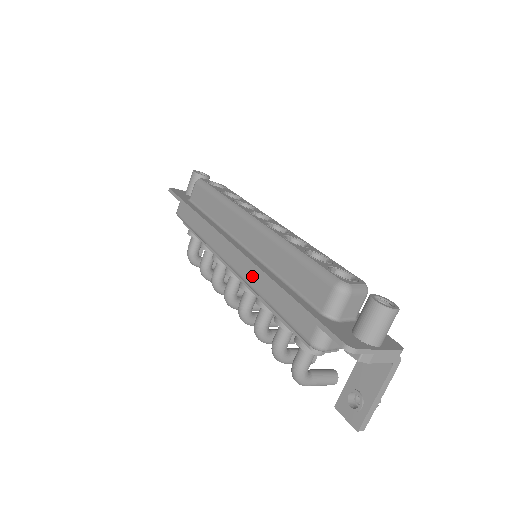
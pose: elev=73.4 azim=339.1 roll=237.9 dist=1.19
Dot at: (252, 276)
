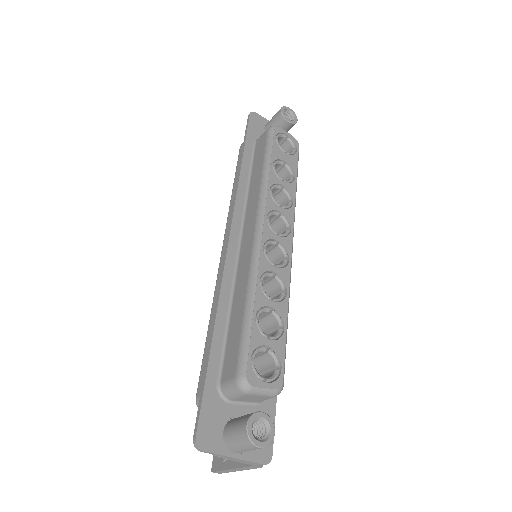
Dot at: occluded
